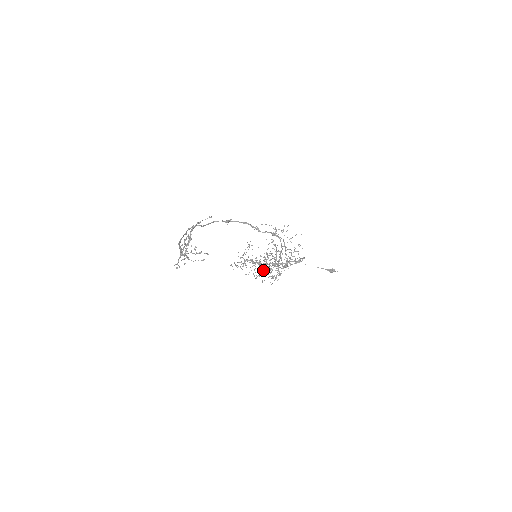
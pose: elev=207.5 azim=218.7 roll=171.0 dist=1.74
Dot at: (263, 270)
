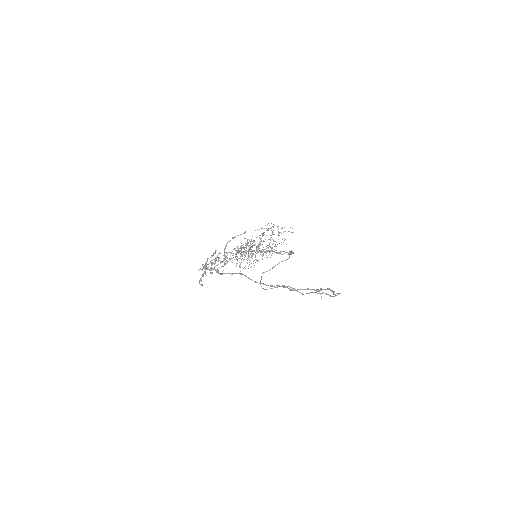
Dot at: occluded
